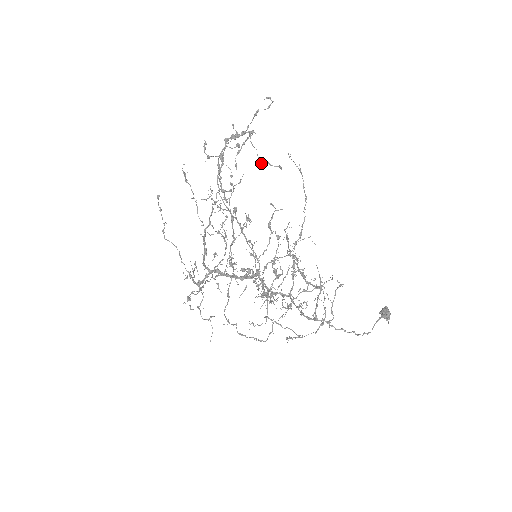
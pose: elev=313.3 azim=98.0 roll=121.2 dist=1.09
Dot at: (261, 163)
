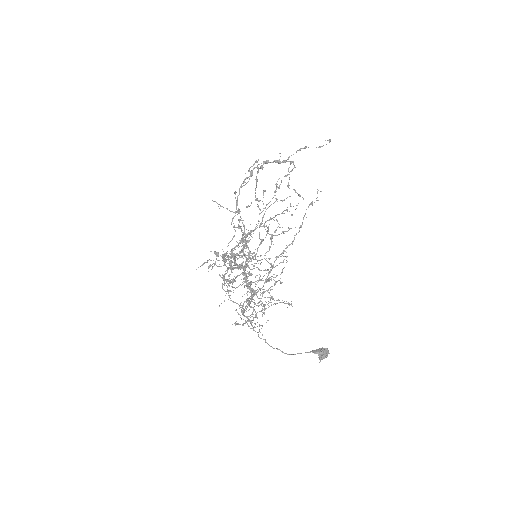
Dot at: (289, 188)
